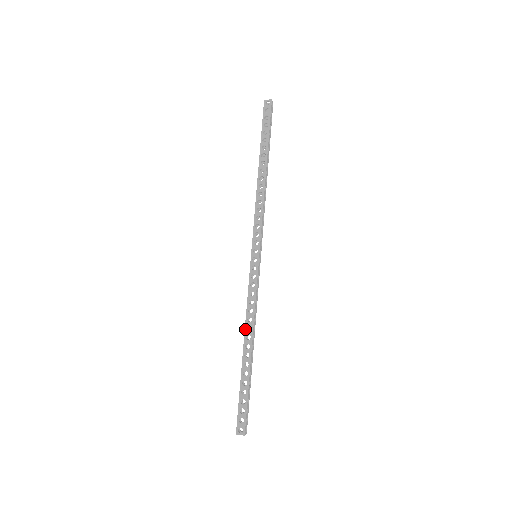
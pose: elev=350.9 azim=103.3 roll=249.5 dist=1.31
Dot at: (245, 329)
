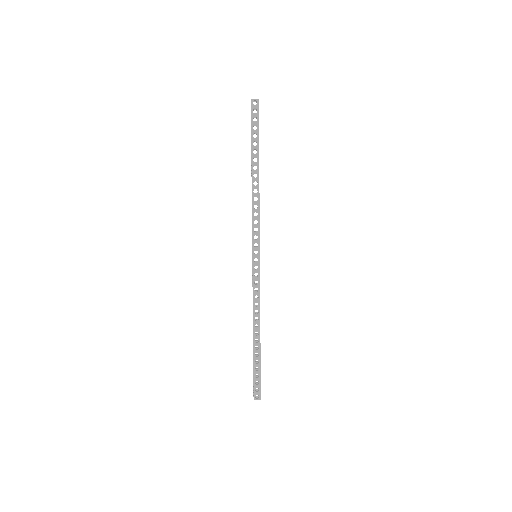
Dot at: (253, 320)
